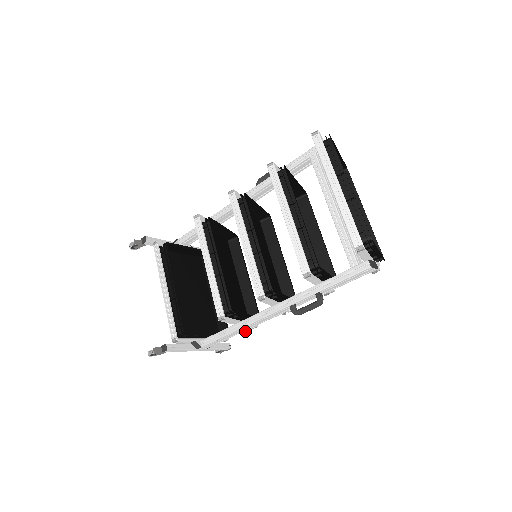
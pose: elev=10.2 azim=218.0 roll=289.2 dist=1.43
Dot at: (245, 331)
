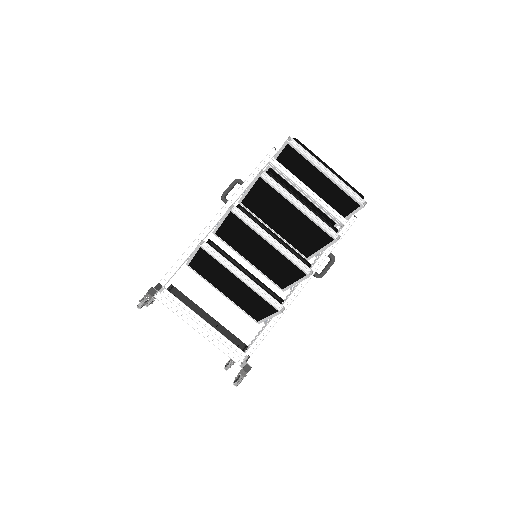
Dot at: occluded
